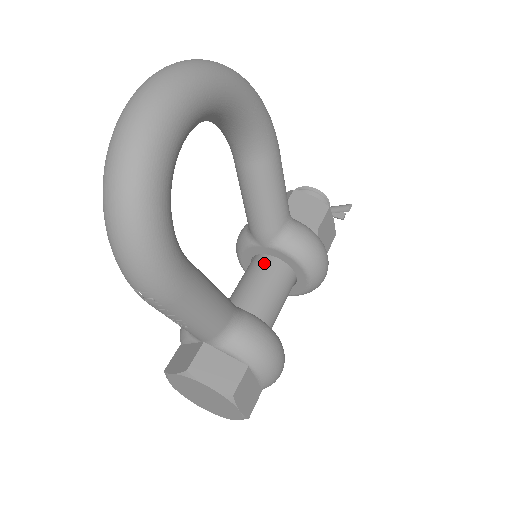
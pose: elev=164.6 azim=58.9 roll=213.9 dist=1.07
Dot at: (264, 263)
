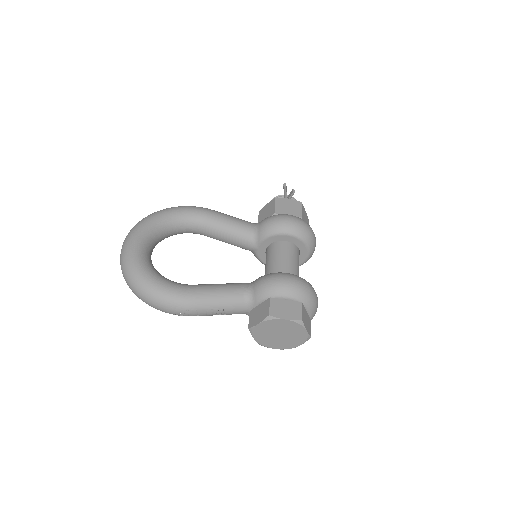
Dot at: (266, 254)
